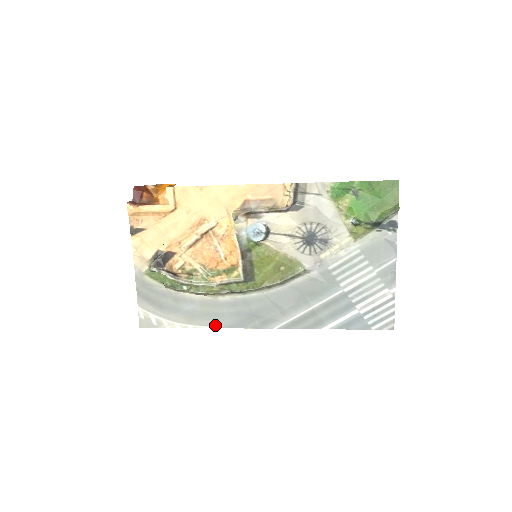
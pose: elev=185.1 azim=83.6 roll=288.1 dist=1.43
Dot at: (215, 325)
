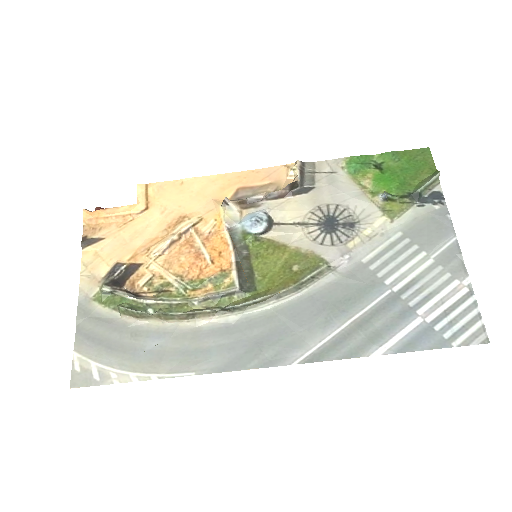
Dot at: (195, 369)
